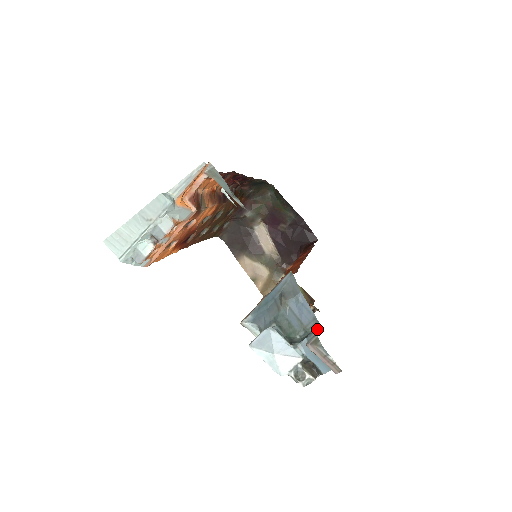
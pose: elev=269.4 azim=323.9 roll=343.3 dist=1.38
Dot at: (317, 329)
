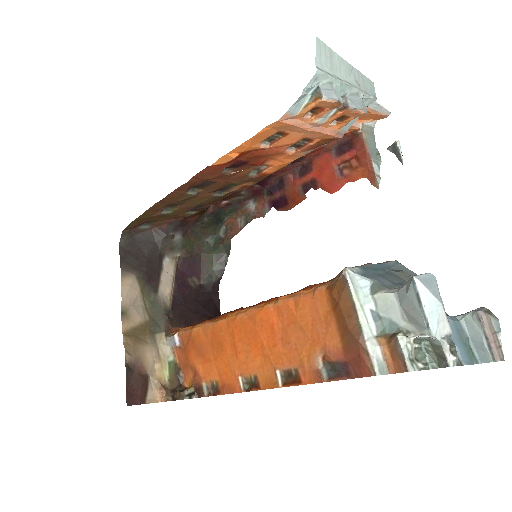
Dot at: occluded
